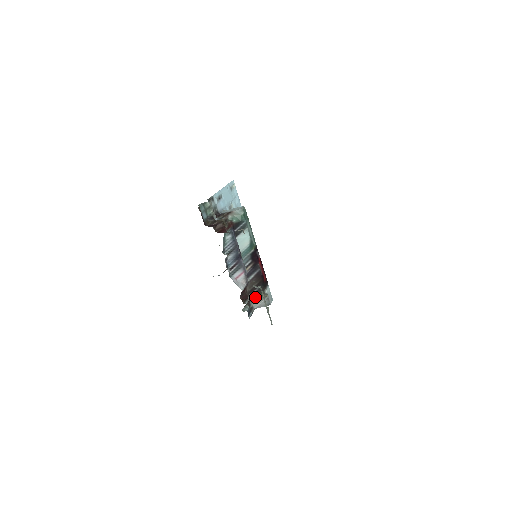
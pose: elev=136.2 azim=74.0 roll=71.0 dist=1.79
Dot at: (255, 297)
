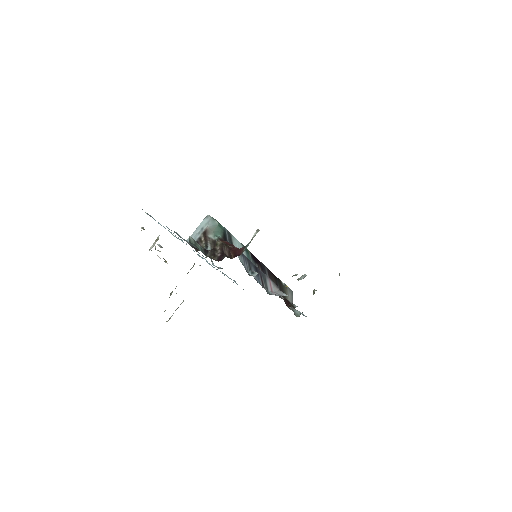
Dot at: (284, 296)
